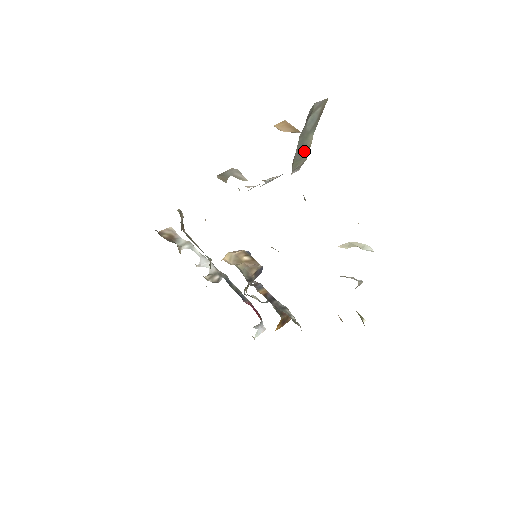
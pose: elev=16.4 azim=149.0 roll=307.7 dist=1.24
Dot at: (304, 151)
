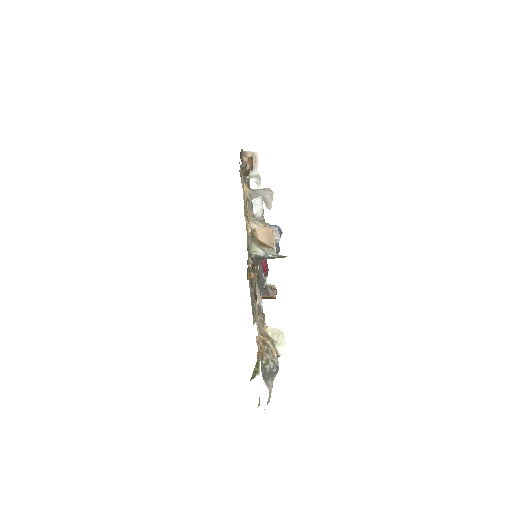
Dot at: occluded
